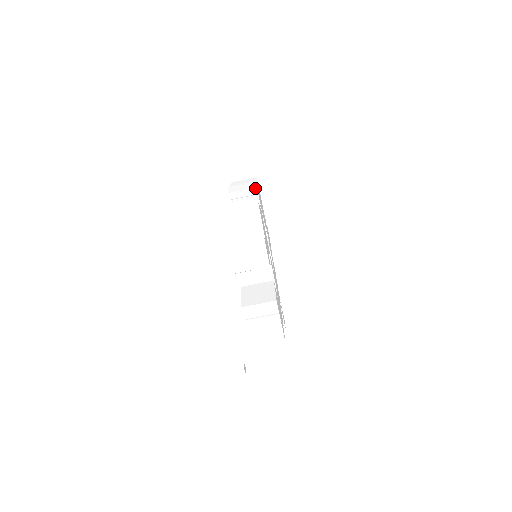
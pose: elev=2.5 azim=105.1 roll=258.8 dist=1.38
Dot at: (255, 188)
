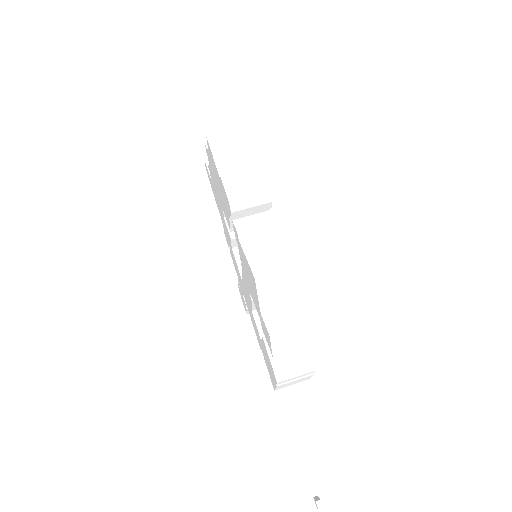
Dot at: (269, 193)
